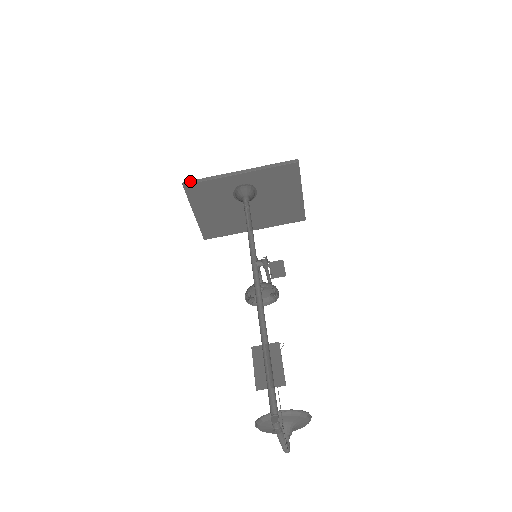
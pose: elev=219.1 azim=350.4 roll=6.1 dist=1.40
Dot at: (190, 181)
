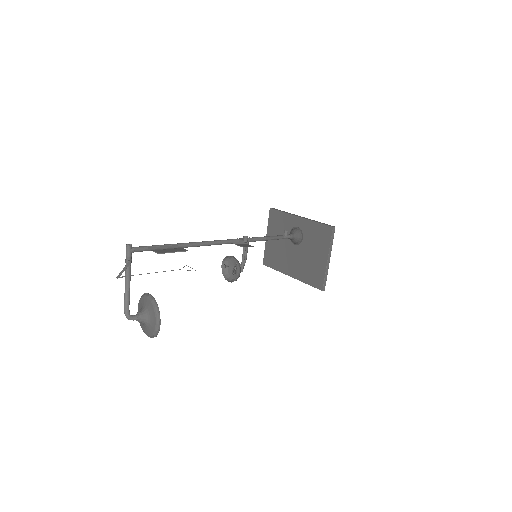
Dot at: (275, 209)
